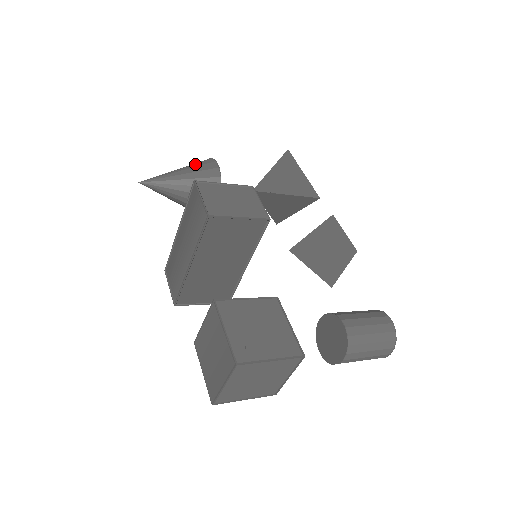
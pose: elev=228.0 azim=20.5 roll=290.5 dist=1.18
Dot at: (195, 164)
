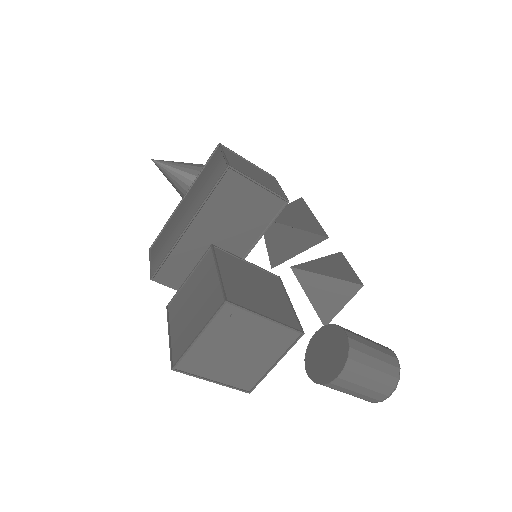
Dot at: occluded
